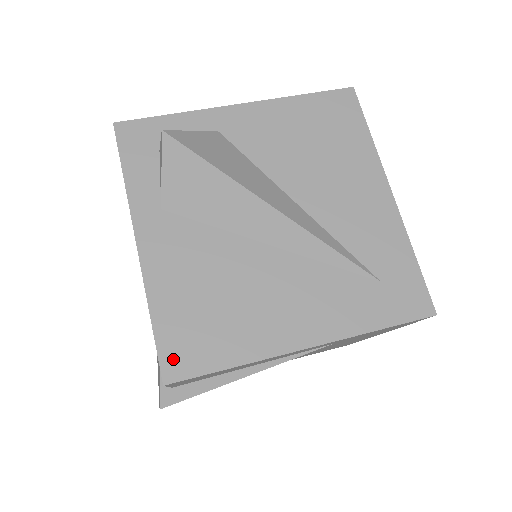
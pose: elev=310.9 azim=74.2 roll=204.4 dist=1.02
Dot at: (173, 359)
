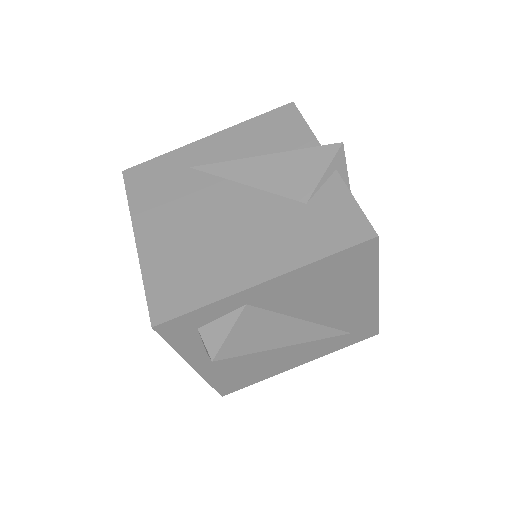
Dot at: (226, 390)
